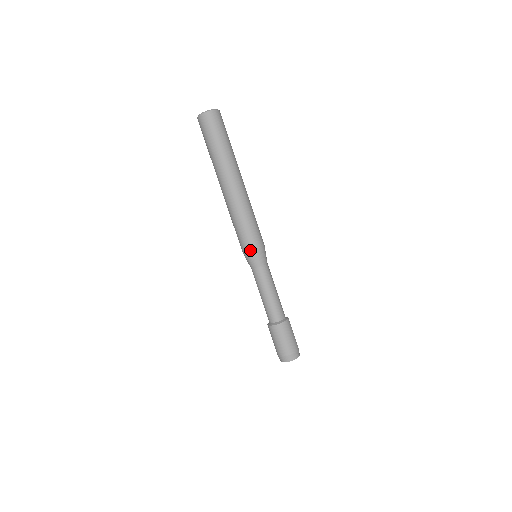
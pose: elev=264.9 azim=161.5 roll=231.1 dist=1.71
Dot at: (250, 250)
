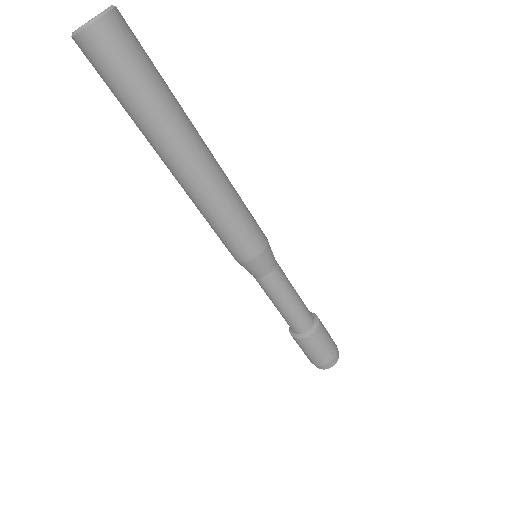
Dot at: (251, 258)
